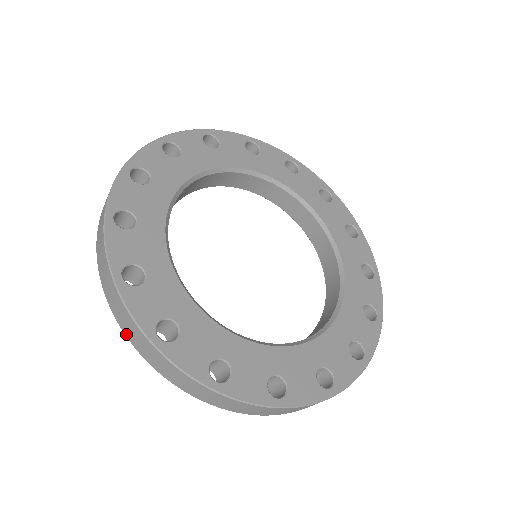
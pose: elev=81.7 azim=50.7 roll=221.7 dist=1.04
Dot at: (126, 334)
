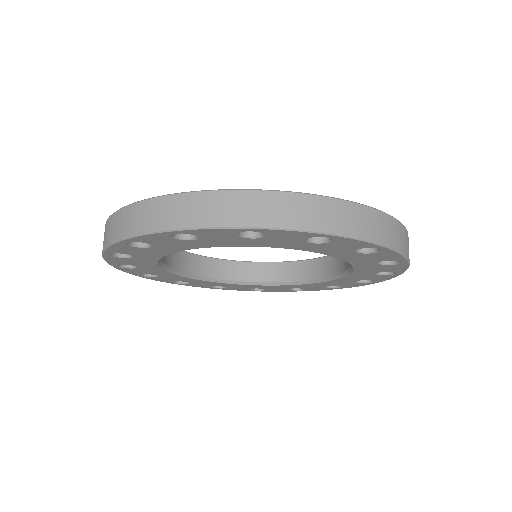
Dot at: occluded
